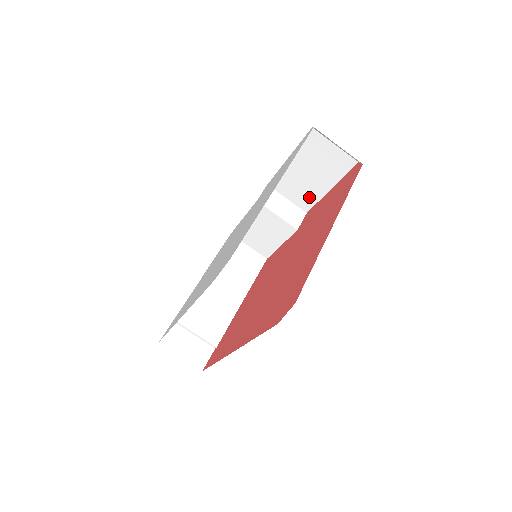
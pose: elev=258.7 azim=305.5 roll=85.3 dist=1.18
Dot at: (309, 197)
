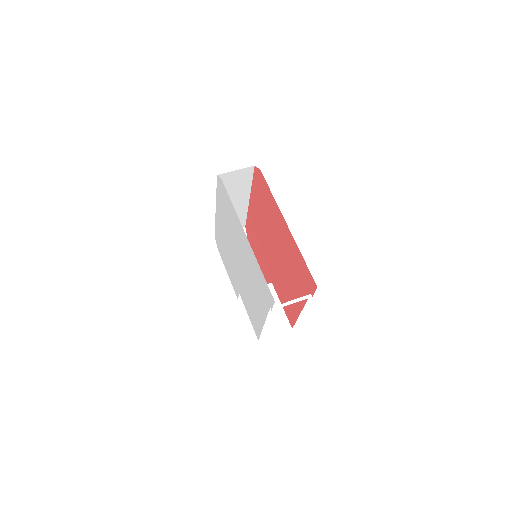
Dot at: occluded
